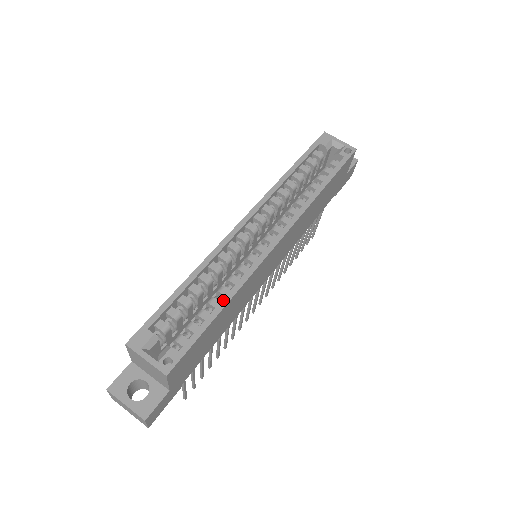
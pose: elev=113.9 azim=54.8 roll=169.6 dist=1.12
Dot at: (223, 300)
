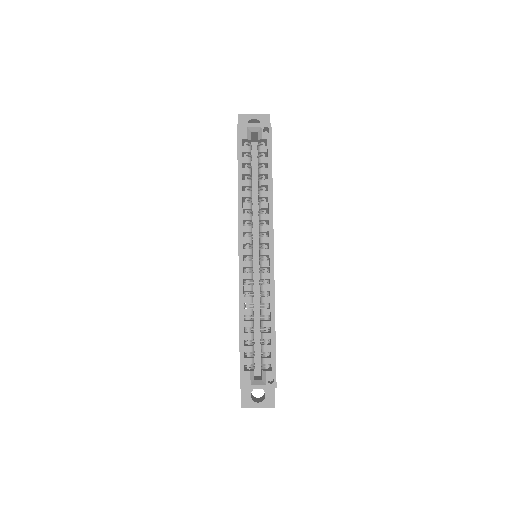
Dot at: (271, 320)
